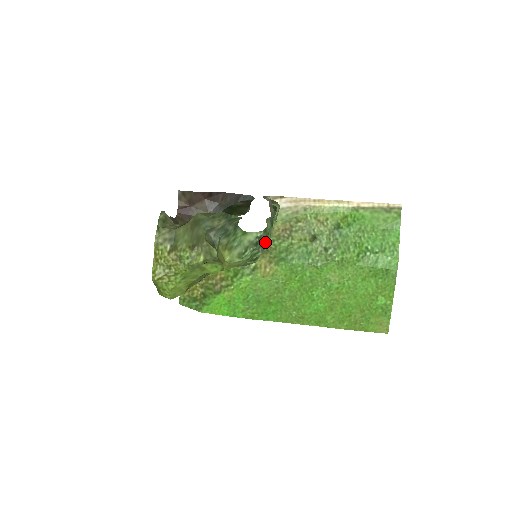
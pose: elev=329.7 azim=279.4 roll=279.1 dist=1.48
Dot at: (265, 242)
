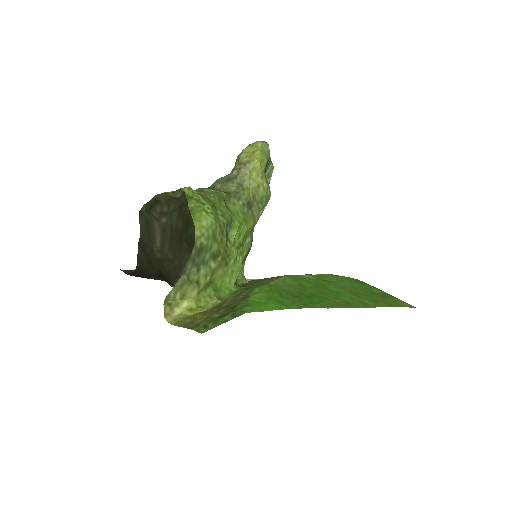
Dot at: occluded
